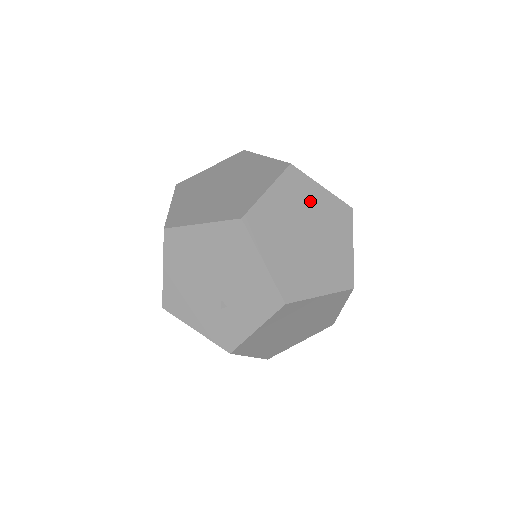
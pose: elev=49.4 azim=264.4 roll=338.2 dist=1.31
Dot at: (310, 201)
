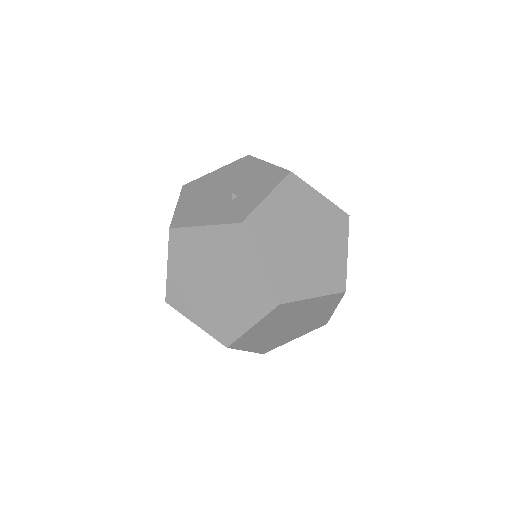
Dot at: occluded
